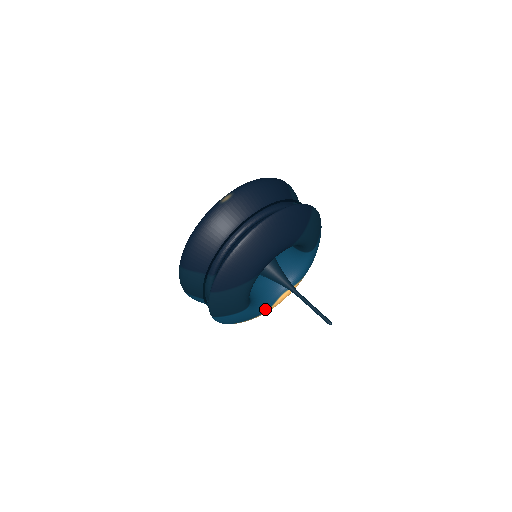
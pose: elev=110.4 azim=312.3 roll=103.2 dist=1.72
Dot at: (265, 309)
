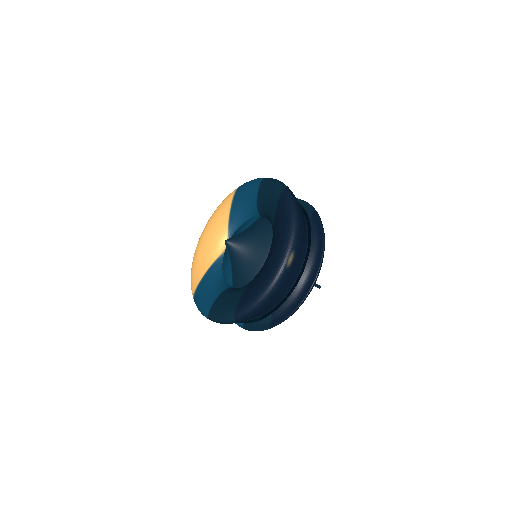
Dot at: occluded
